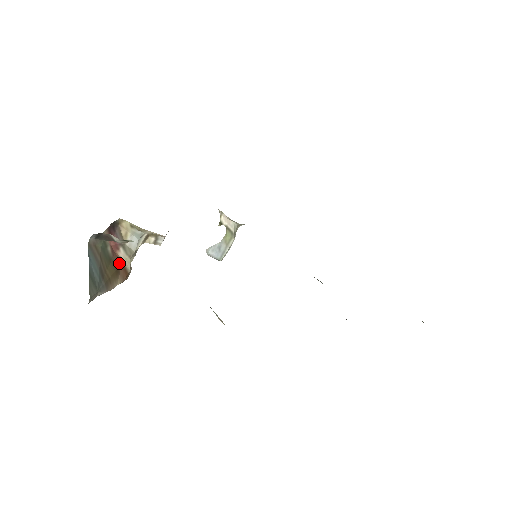
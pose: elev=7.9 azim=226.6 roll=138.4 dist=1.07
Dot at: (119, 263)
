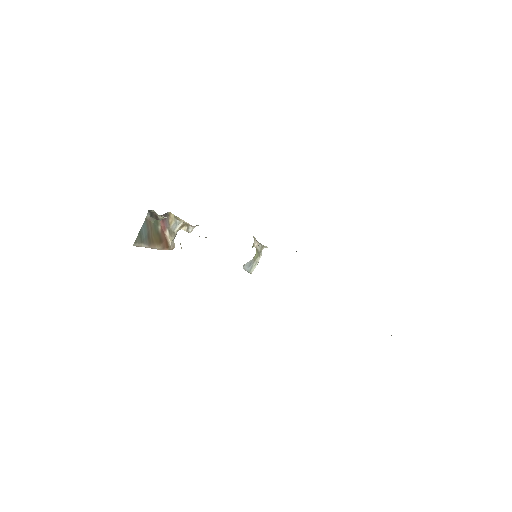
Dot at: (164, 238)
